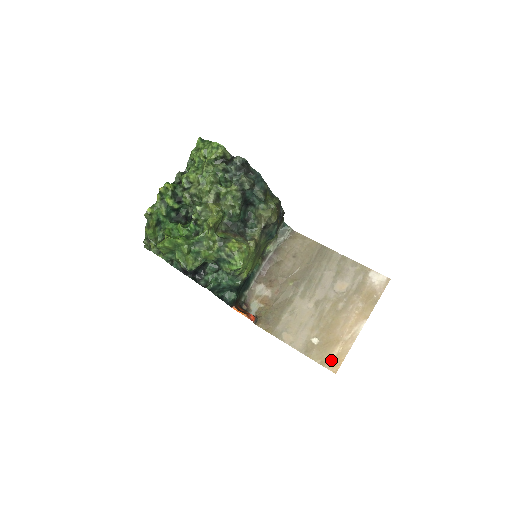
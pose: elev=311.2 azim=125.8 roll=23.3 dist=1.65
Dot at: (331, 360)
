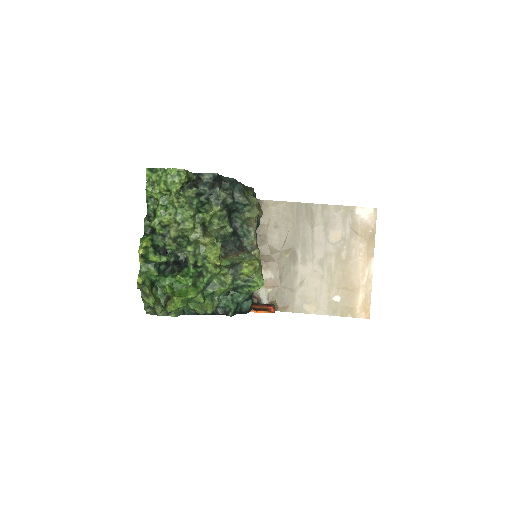
Dot at: (360, 309)
